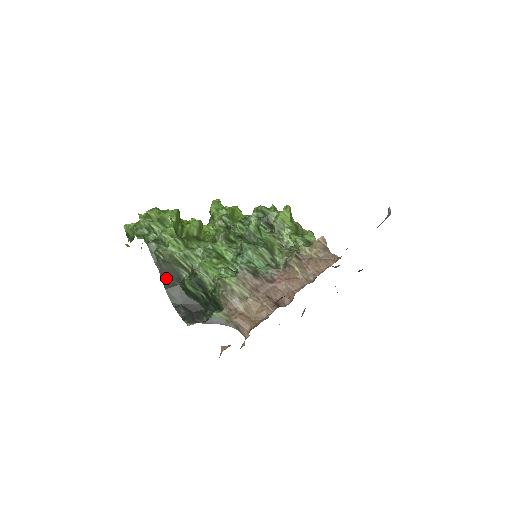
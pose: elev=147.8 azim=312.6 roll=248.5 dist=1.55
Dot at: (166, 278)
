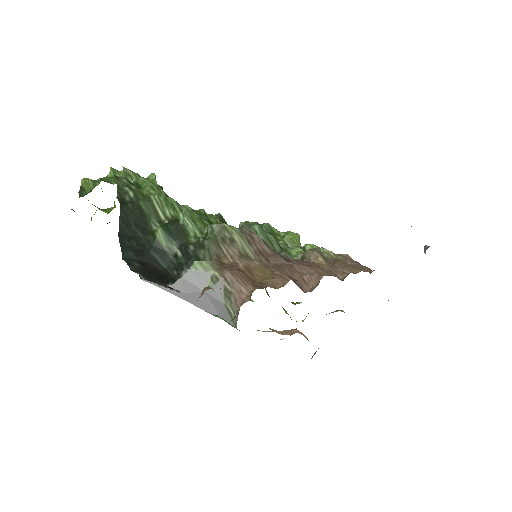
Dot at: (126, 221)
